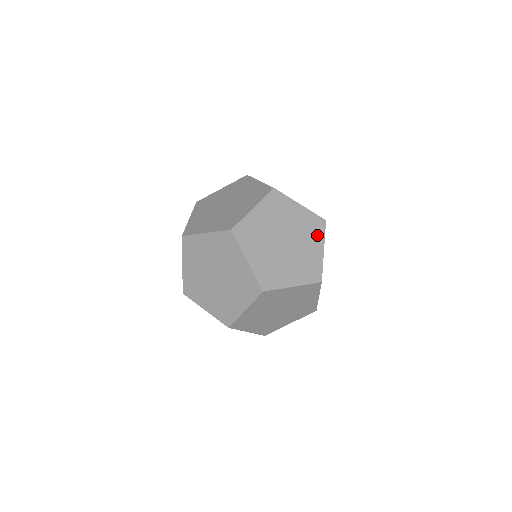
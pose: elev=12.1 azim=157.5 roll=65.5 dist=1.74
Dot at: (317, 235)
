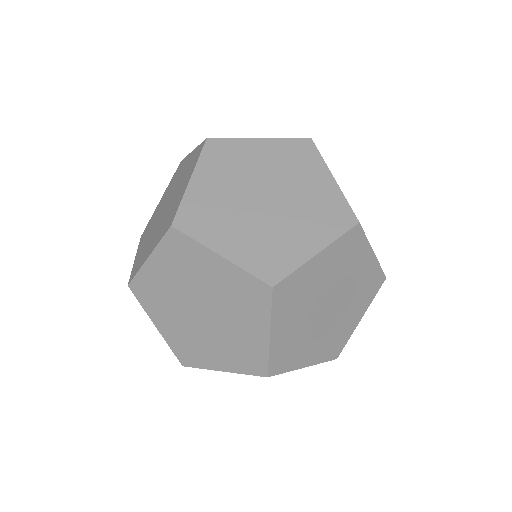
Dot at: occluded
